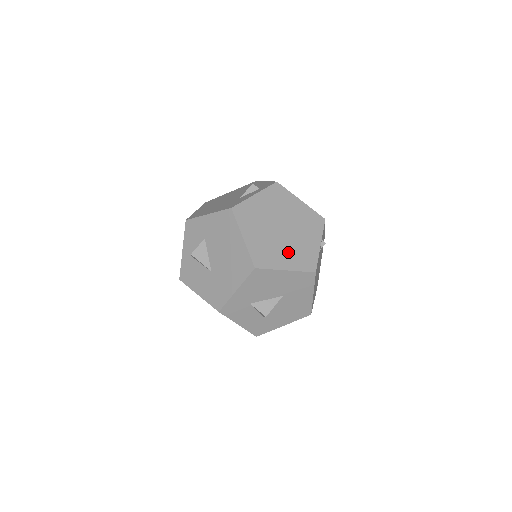
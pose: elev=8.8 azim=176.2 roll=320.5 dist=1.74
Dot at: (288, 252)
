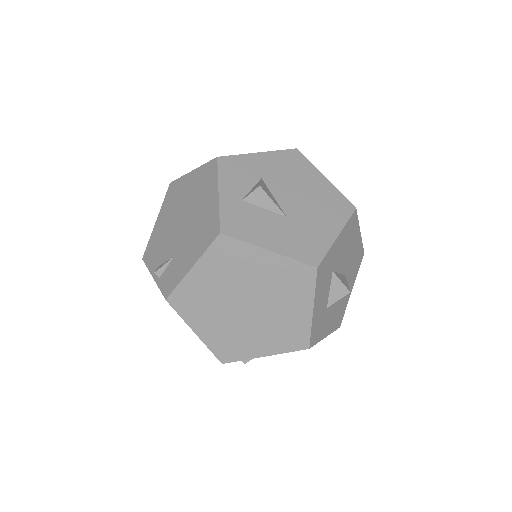
Dot at: occluded
